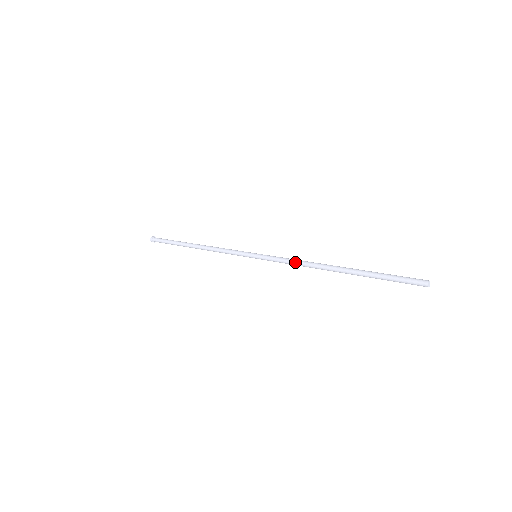
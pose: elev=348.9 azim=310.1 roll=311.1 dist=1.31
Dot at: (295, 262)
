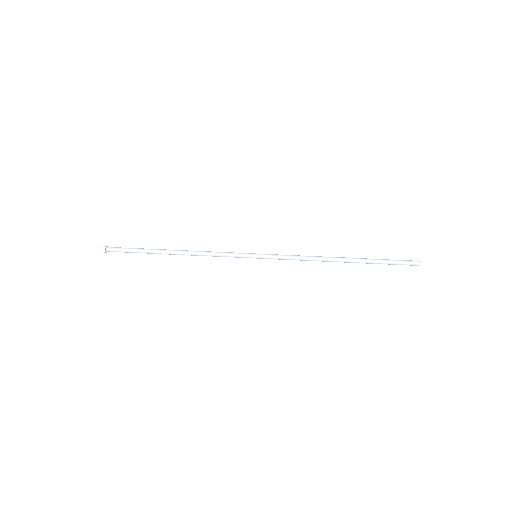
Dot at: (302, 260)
